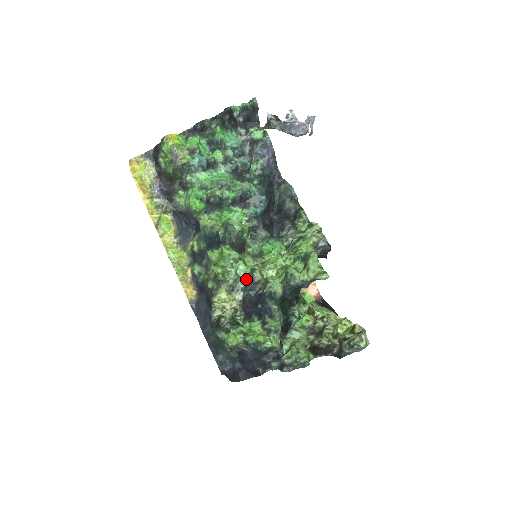
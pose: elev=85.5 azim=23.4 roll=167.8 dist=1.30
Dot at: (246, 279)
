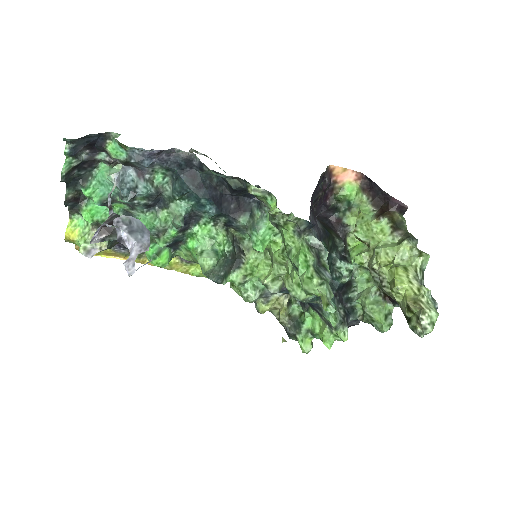
Dot at: occluded
